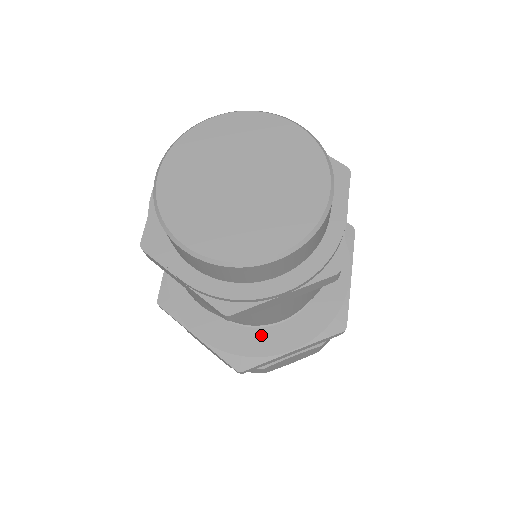
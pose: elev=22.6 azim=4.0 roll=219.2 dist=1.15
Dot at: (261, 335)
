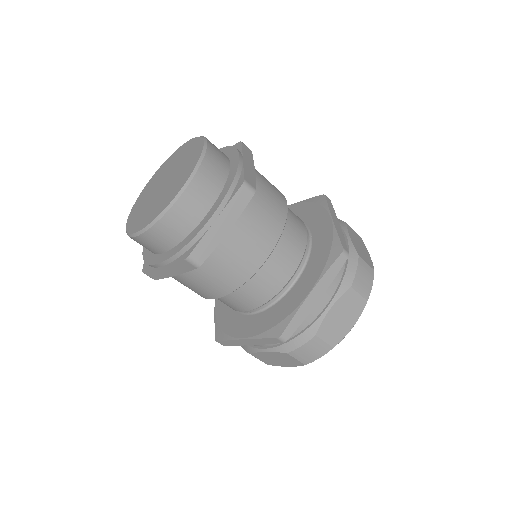
Dot at: (237, 319)
